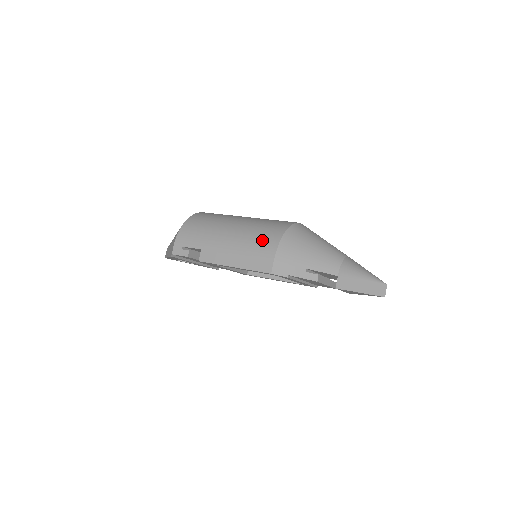
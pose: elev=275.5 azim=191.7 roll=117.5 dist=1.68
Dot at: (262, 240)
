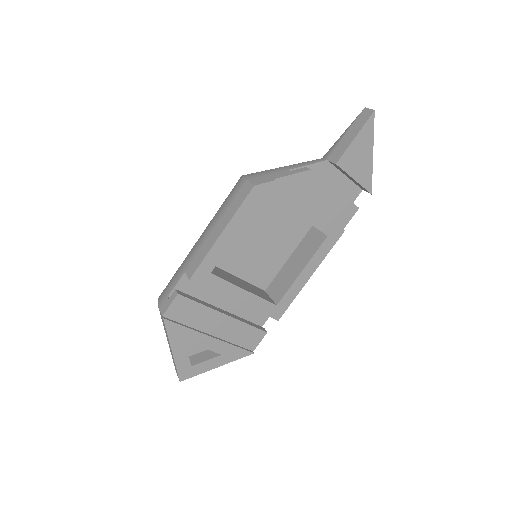
Dot at: (228, 195)
